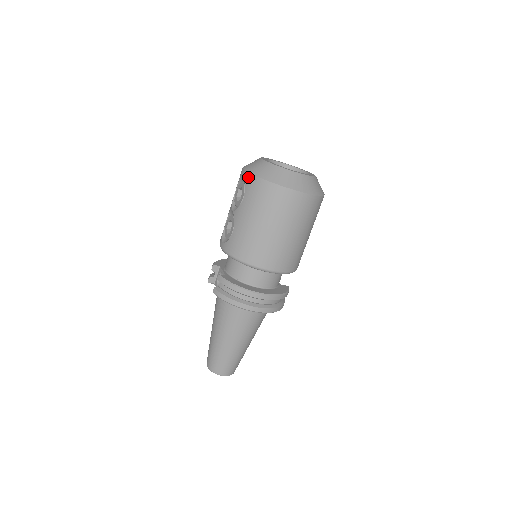
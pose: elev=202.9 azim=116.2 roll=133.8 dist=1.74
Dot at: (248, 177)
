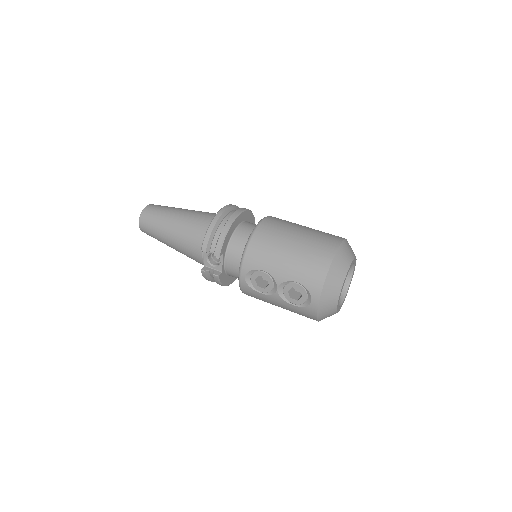
Dot at: (313, 311)
